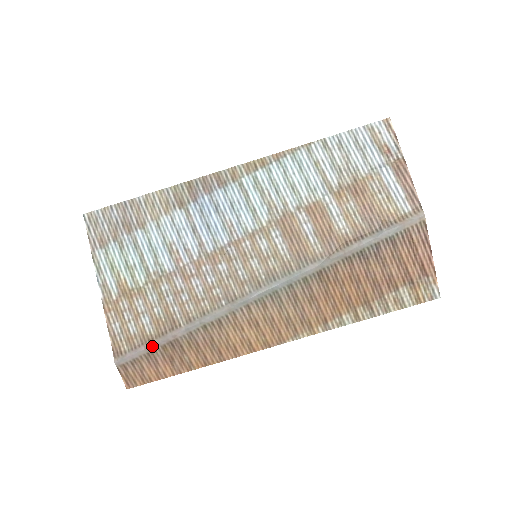
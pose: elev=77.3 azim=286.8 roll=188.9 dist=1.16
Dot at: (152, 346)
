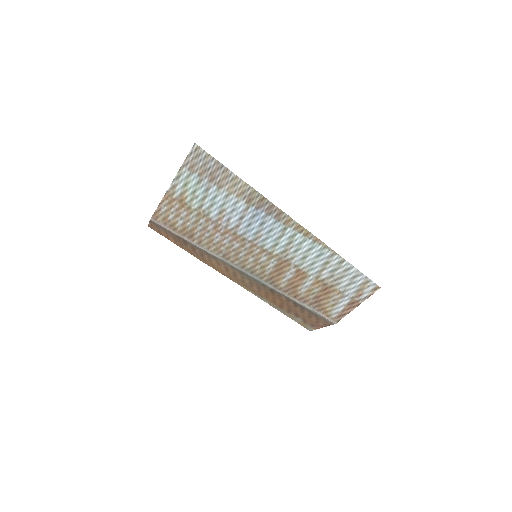
Dot at: (173, 233)
